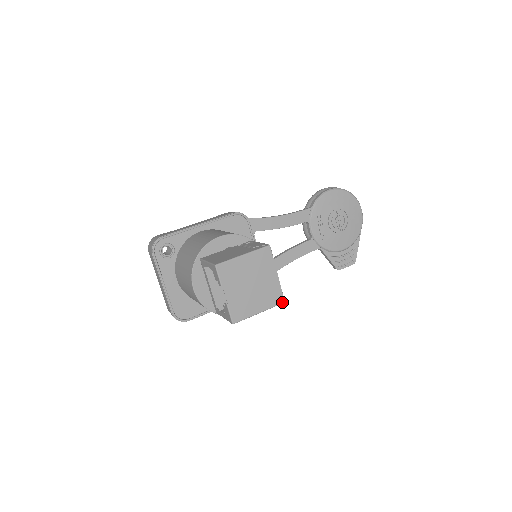
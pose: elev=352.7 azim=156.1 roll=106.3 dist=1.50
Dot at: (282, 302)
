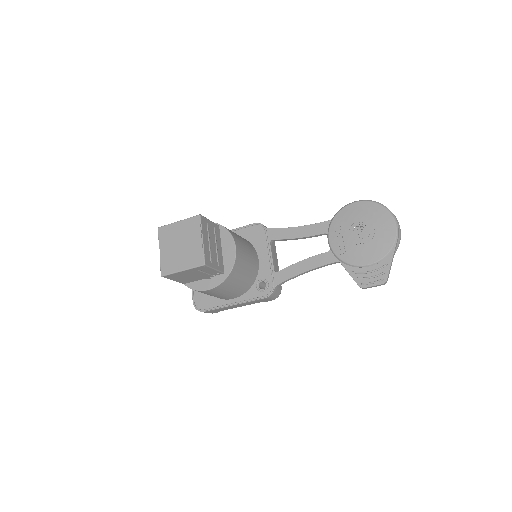
Dot at: (202, 264)
